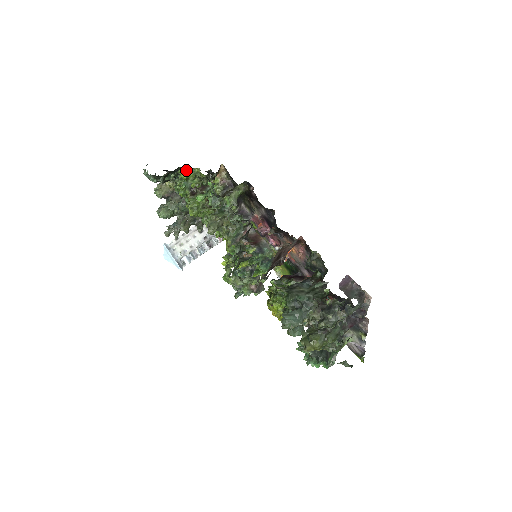
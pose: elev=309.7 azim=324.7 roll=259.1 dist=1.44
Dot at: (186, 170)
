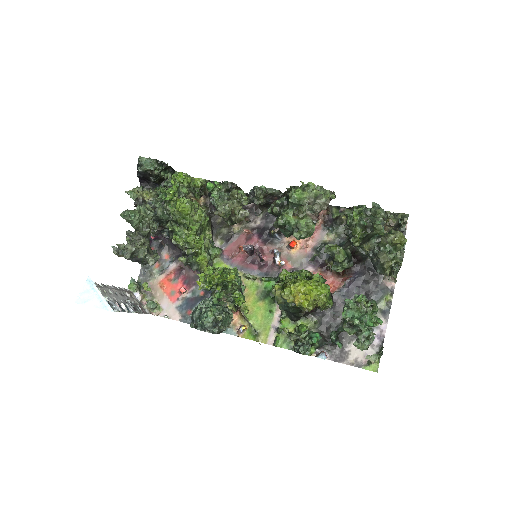
Dot at: (185, 173)
